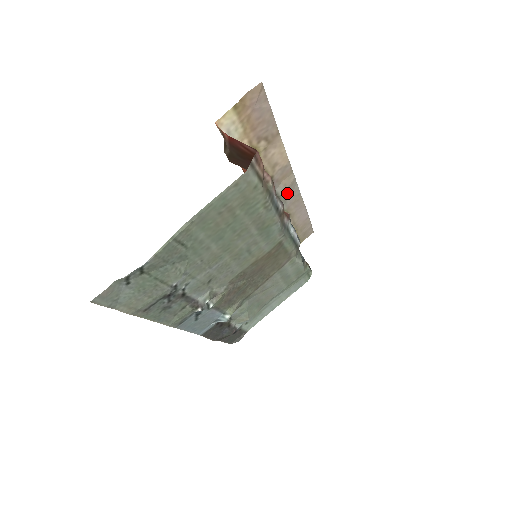
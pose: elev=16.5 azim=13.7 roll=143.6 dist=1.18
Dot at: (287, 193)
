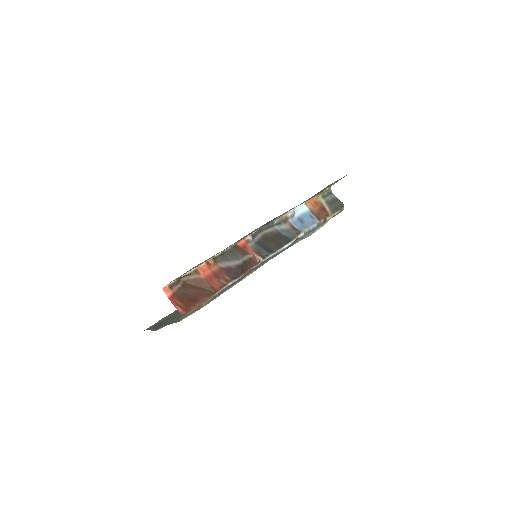
Dot at: occluded
